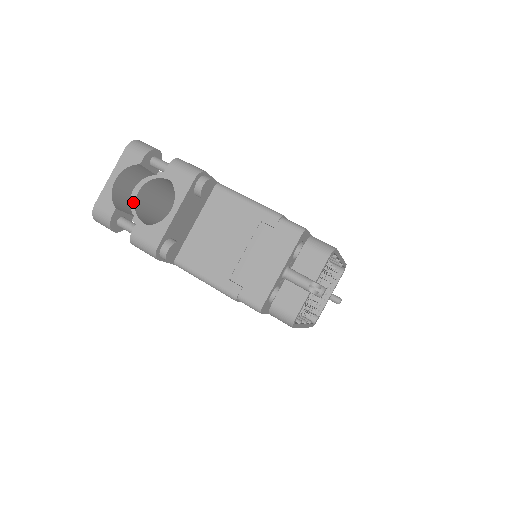
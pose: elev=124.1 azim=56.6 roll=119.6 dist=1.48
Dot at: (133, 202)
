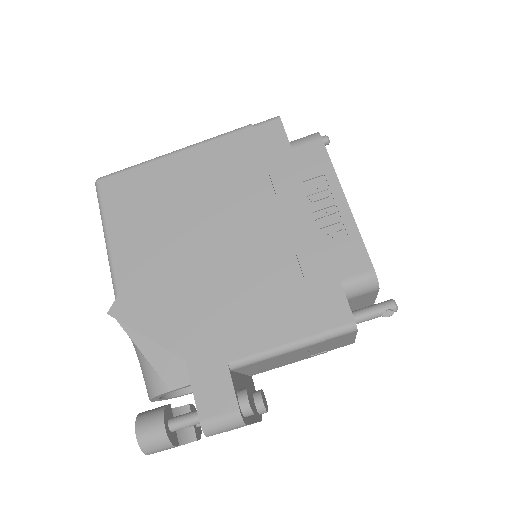
Dot at: (167, 399)
